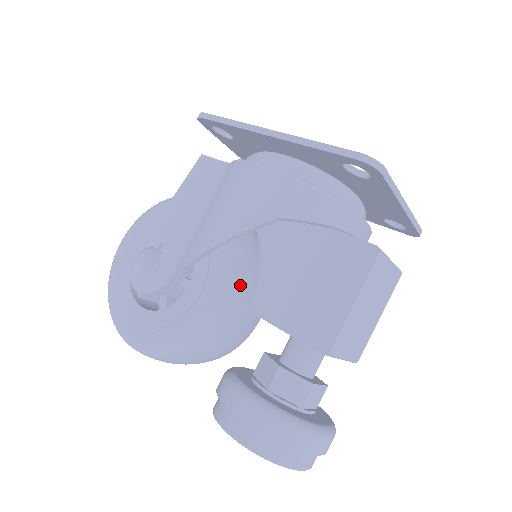
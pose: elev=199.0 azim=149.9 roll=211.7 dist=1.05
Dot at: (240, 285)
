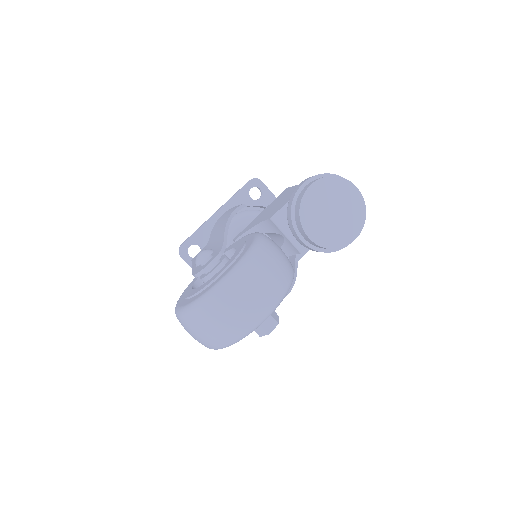
Dot at: occluded
